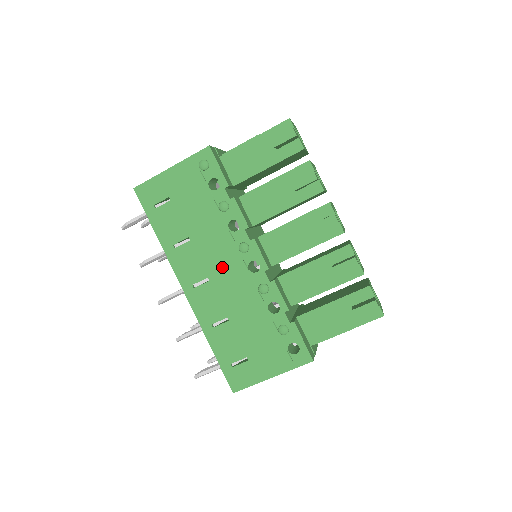
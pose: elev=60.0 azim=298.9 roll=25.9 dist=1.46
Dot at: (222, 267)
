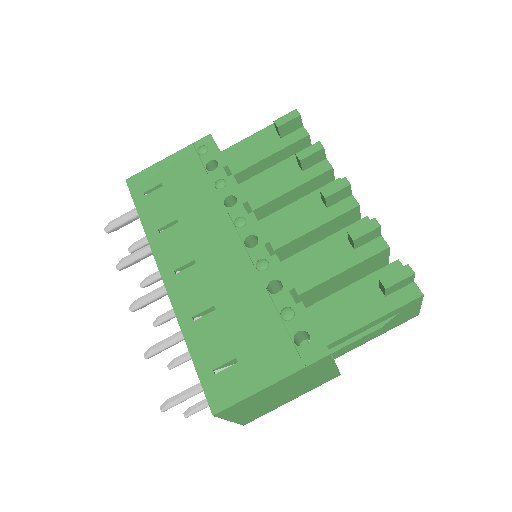
Dot at: (213, 246)
